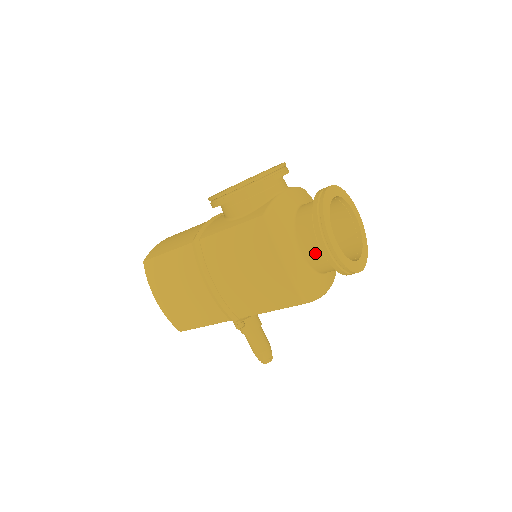
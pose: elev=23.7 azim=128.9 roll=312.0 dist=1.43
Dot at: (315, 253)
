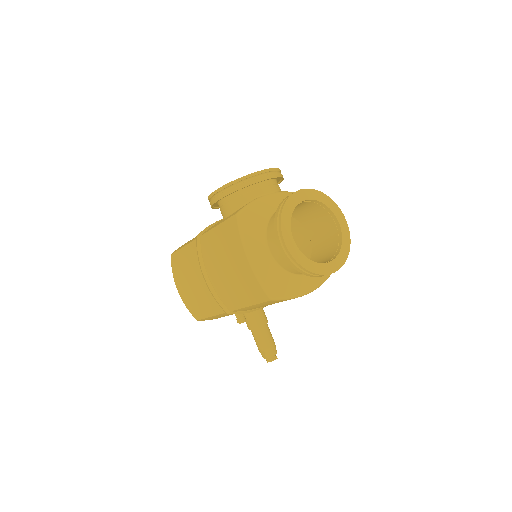
Dot at: (279, 252)
